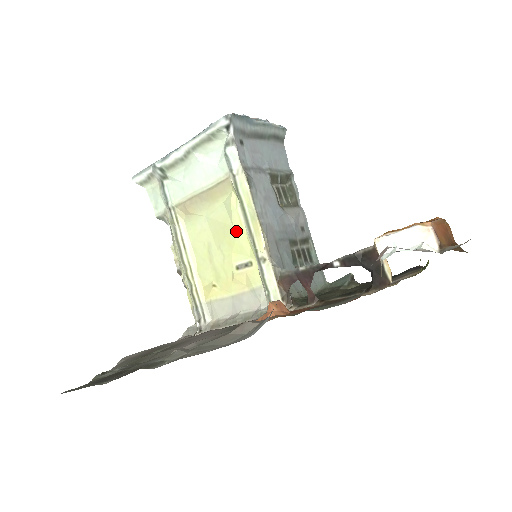
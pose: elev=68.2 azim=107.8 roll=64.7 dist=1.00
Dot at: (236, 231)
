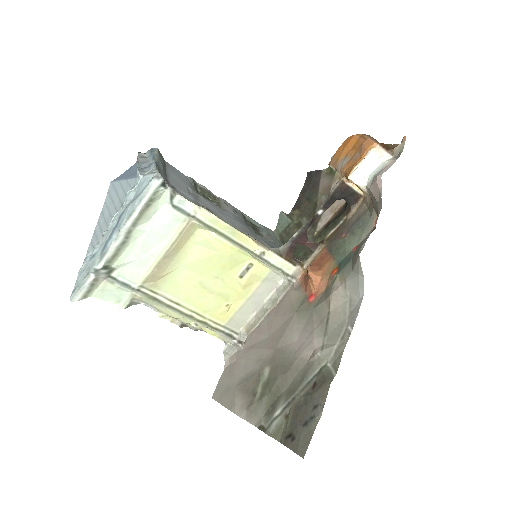
Dot at: (225, 254)
